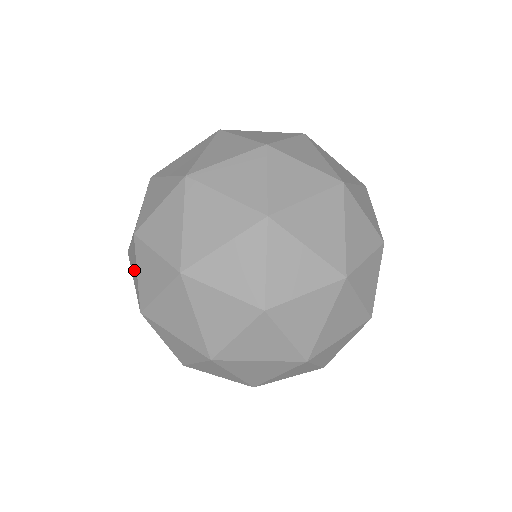
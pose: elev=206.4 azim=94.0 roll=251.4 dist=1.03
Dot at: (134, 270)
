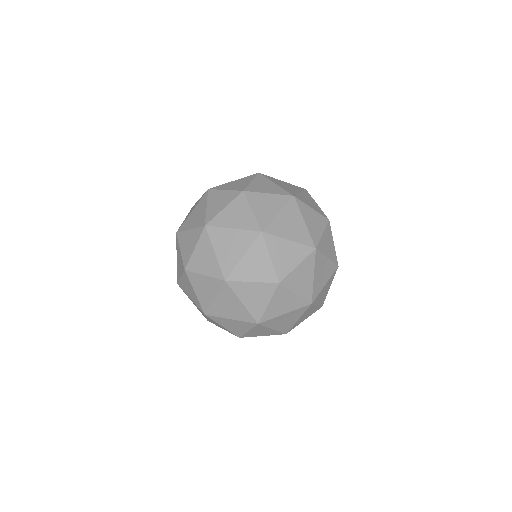
Dot at: occluded
